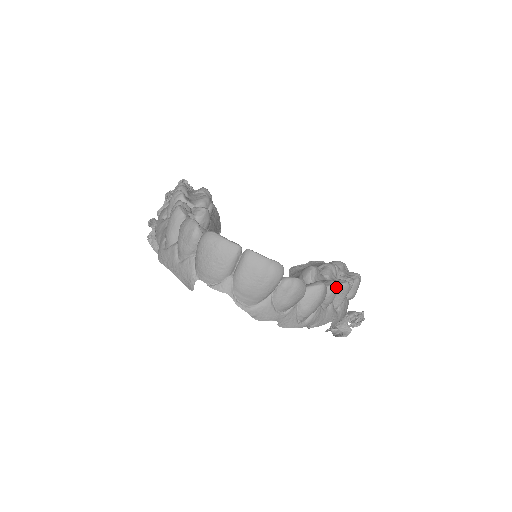
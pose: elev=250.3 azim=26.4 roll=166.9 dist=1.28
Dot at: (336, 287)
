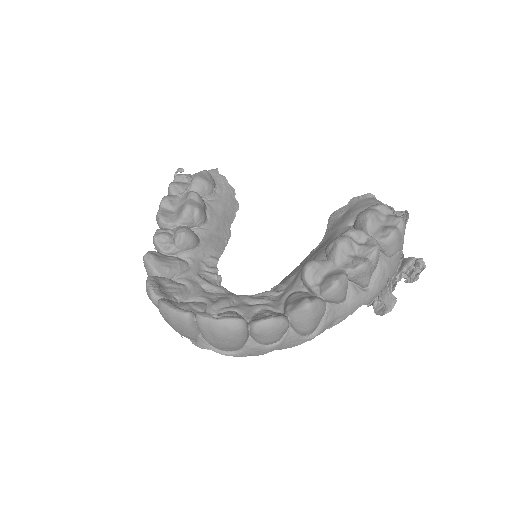
Dot at: (337, 287)
